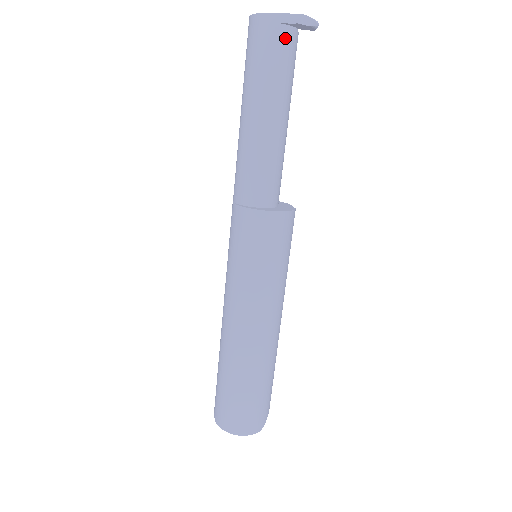
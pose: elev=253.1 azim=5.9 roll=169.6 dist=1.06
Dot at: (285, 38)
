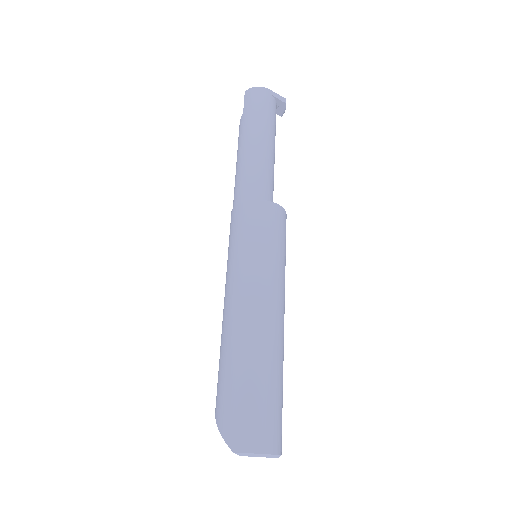
Dot at: (276, 107)
